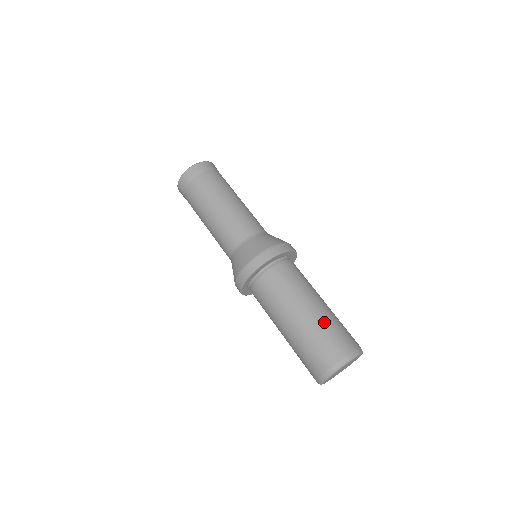
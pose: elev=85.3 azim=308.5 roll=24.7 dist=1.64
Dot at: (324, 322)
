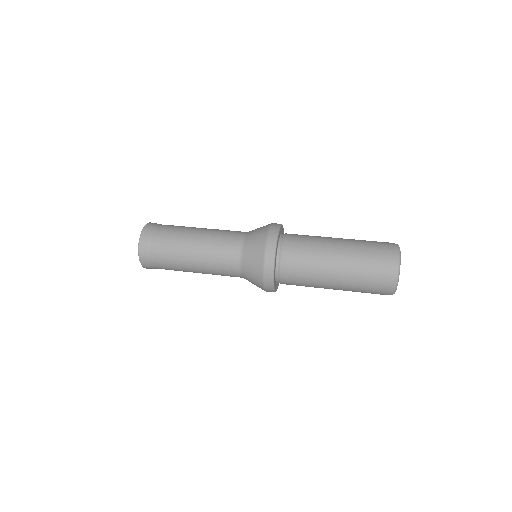
Dot at: (356, 257)
